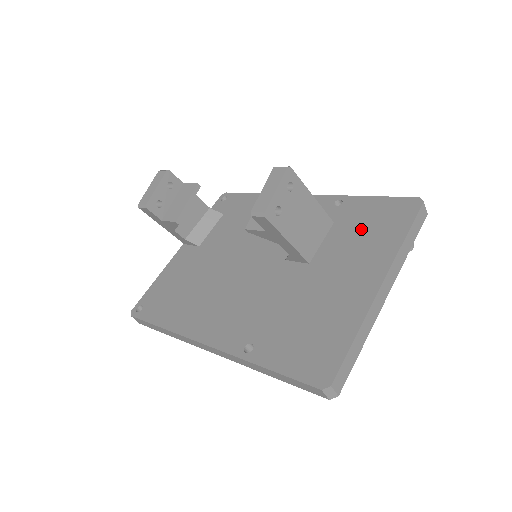
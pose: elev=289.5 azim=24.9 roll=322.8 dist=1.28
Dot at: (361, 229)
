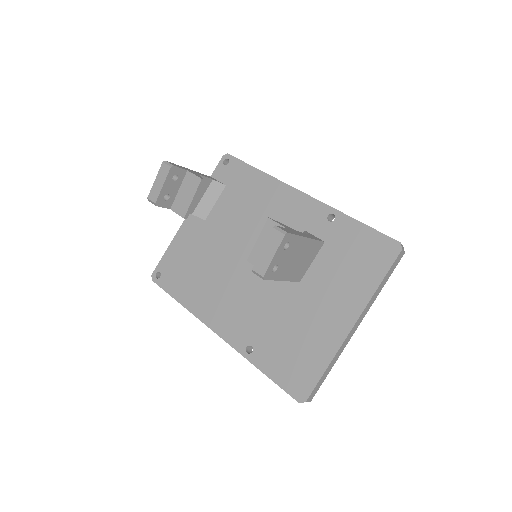
Dot at: (346, 260)
